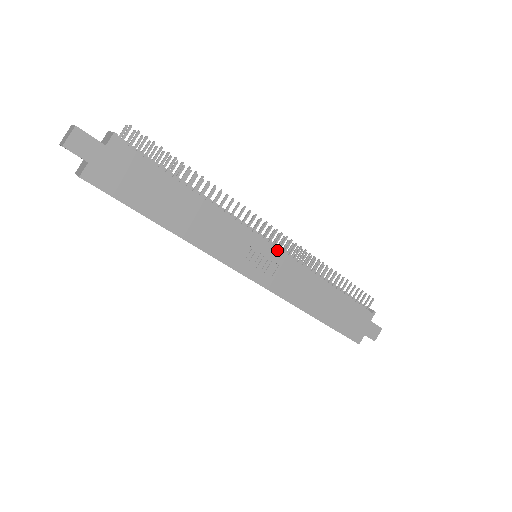
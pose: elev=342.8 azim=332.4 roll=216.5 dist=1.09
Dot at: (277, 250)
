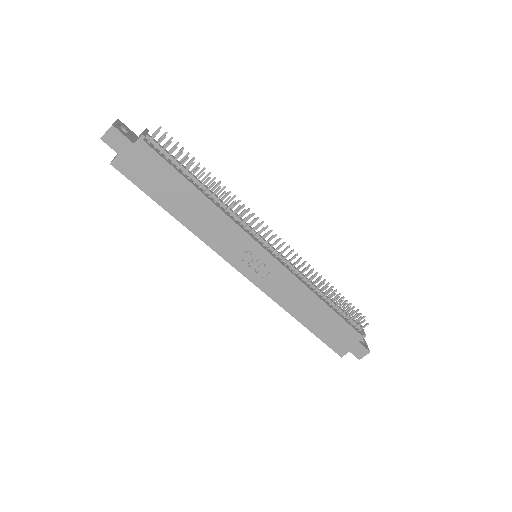
Dot at: (273, 258)
